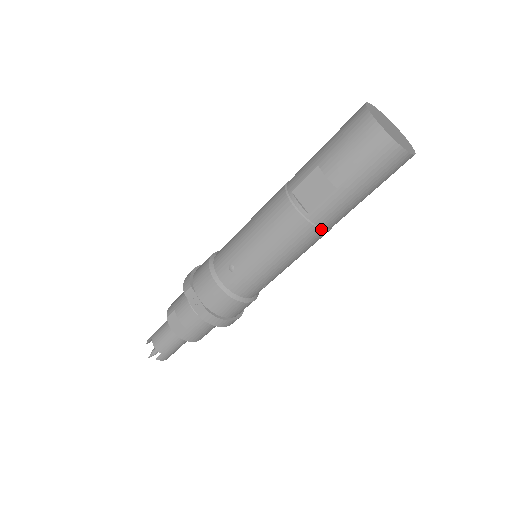
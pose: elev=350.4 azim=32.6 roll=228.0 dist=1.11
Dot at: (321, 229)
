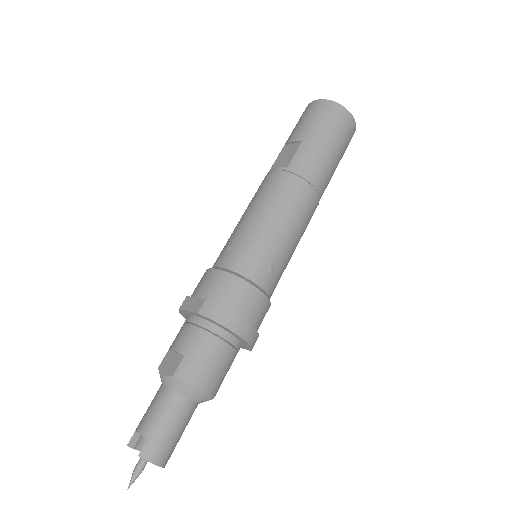
Dot at: (304, 180)
